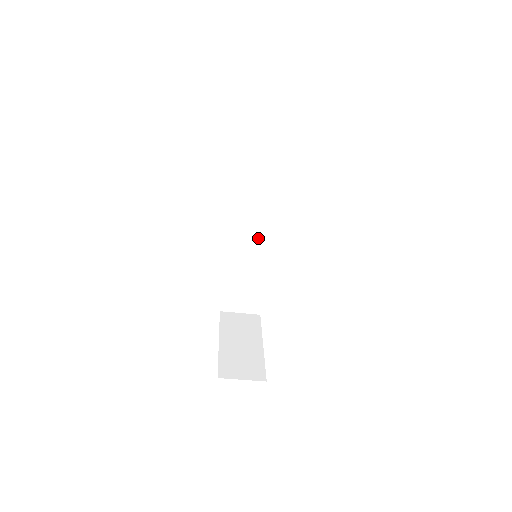
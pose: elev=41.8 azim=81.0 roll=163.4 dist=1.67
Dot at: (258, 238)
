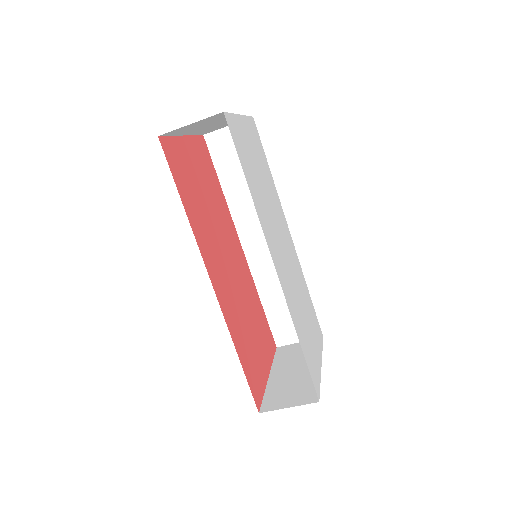
Dot at: occluded
